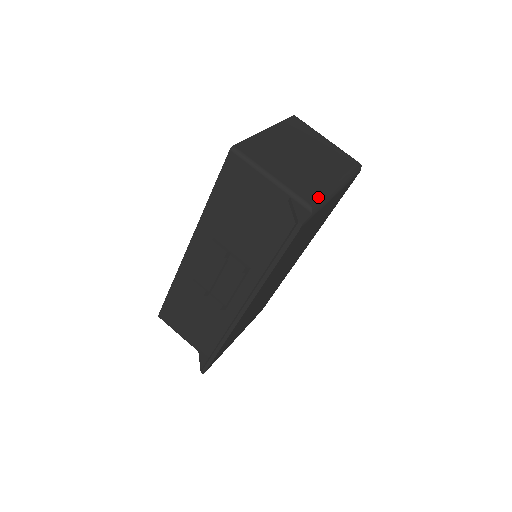
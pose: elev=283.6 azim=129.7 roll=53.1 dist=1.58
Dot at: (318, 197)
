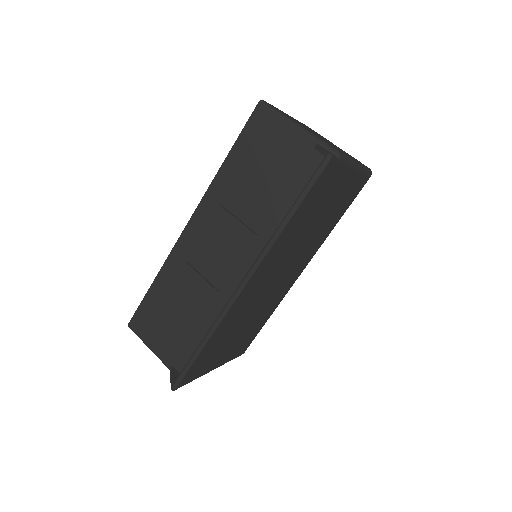
Dot at: occluded
